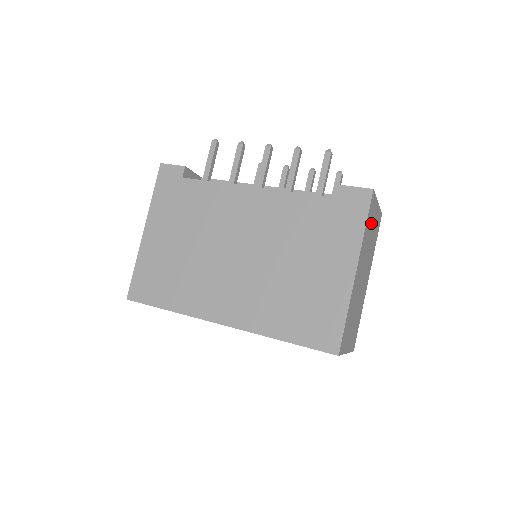
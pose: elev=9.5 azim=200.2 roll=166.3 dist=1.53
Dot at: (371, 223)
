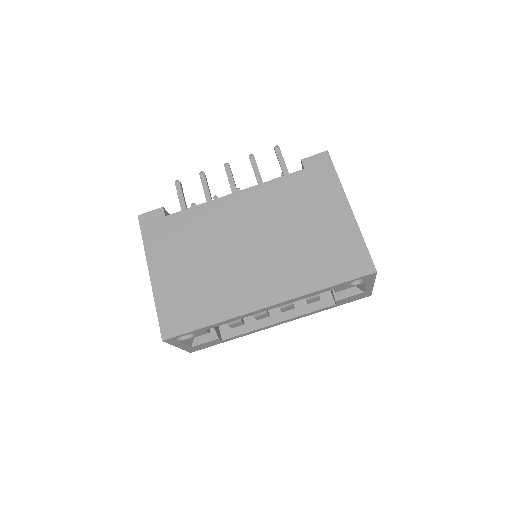
Dot at: occluded
